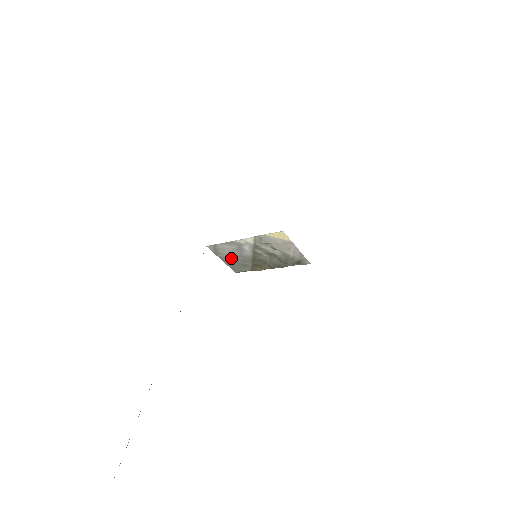
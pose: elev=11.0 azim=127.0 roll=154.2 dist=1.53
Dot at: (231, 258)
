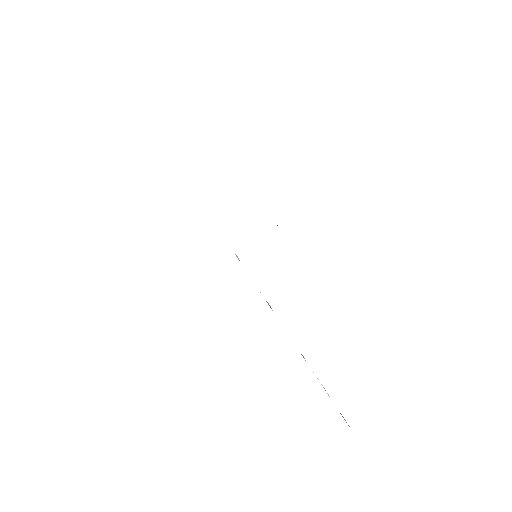
Dot at: occluded
